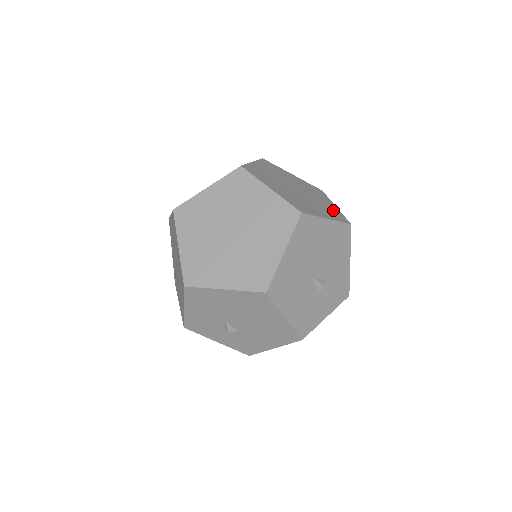
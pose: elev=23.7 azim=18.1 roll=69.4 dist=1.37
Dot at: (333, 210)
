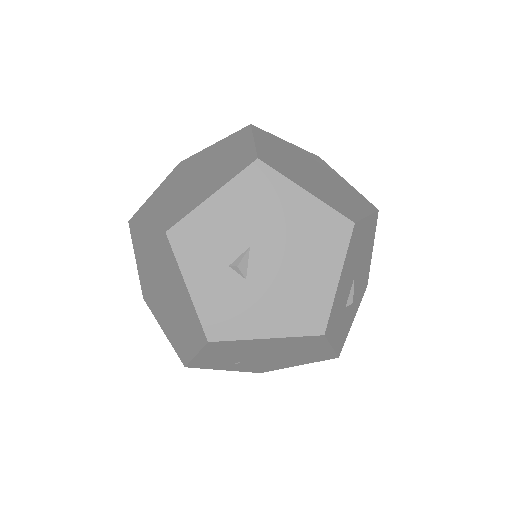
Dot at: occluded
